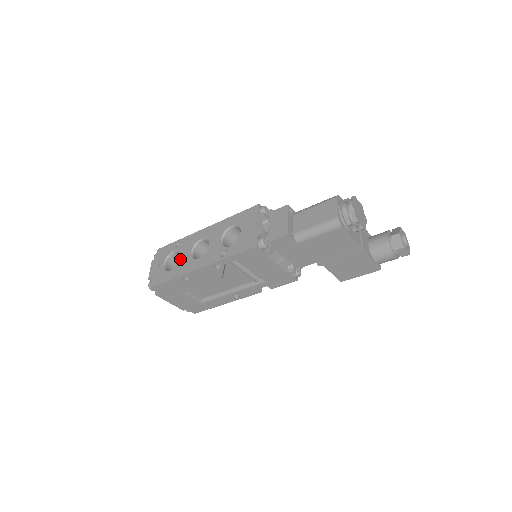
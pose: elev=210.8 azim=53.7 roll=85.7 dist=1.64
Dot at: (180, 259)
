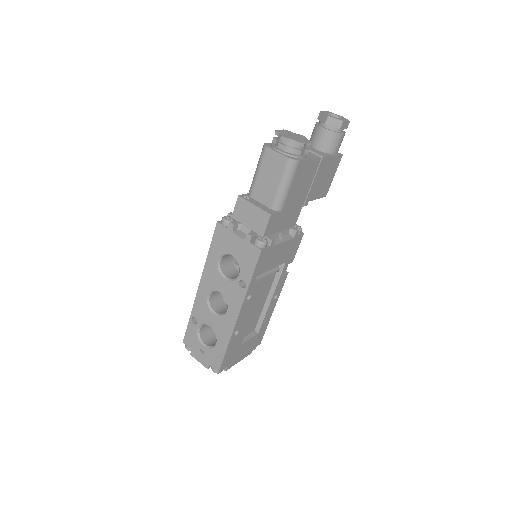
Dot at: (212, 328)
